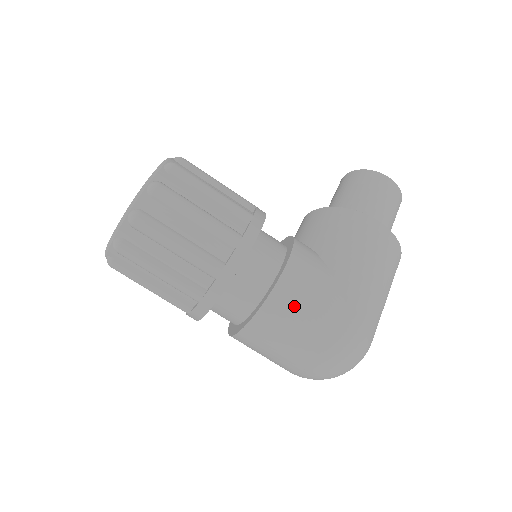
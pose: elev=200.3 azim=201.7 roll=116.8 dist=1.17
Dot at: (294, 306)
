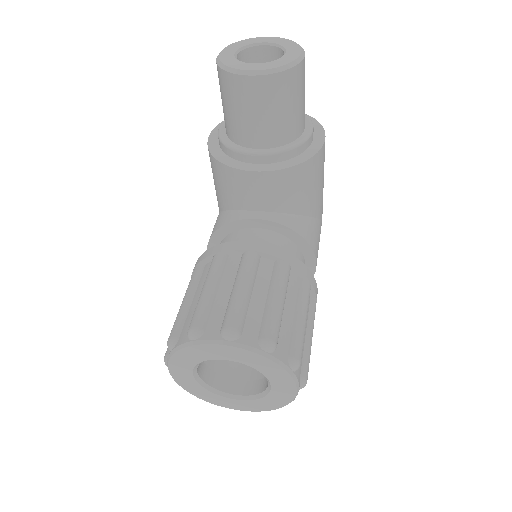
Dot at: occluded
